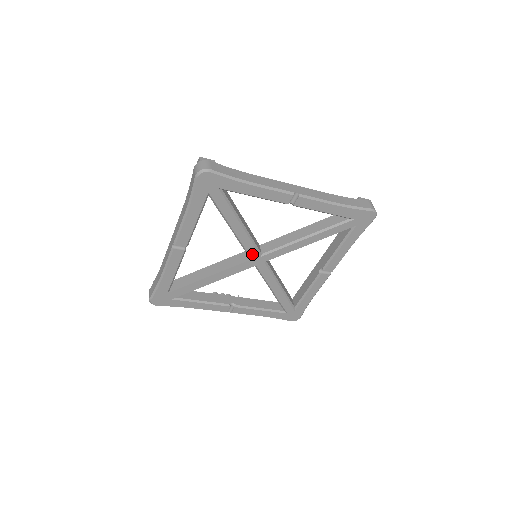
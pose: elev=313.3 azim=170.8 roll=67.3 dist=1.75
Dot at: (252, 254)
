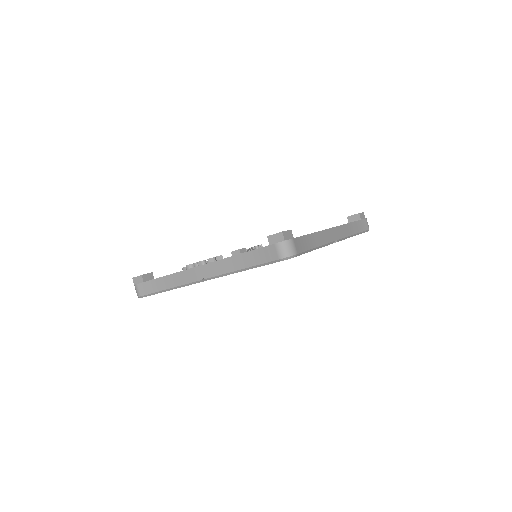
Dot at: occluded
